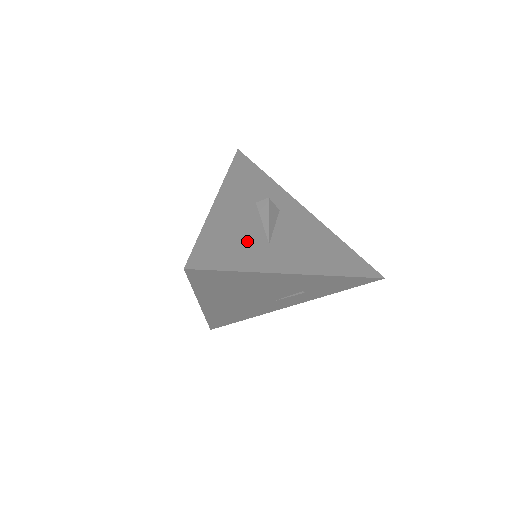
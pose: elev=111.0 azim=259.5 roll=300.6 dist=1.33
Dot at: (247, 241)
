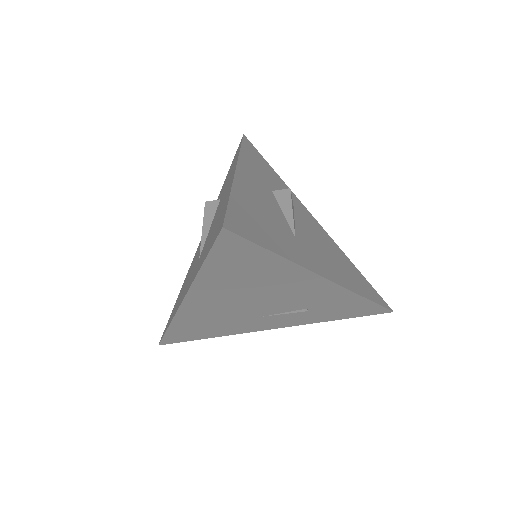
Dot at: (275, 225)
